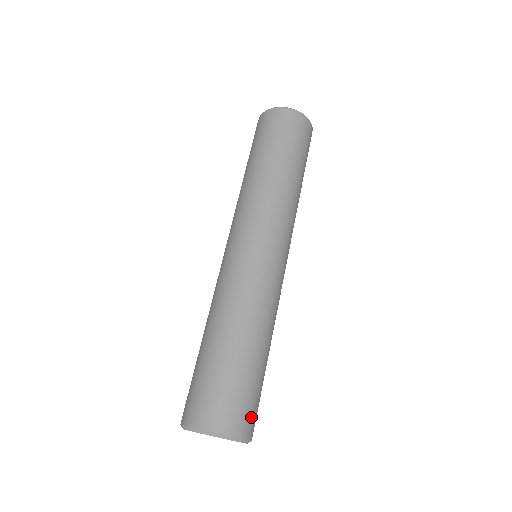
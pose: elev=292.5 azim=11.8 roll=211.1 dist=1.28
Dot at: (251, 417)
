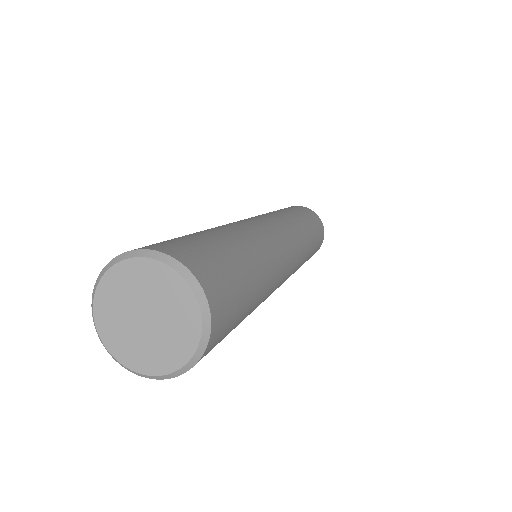
Dot at: (179, 247)
